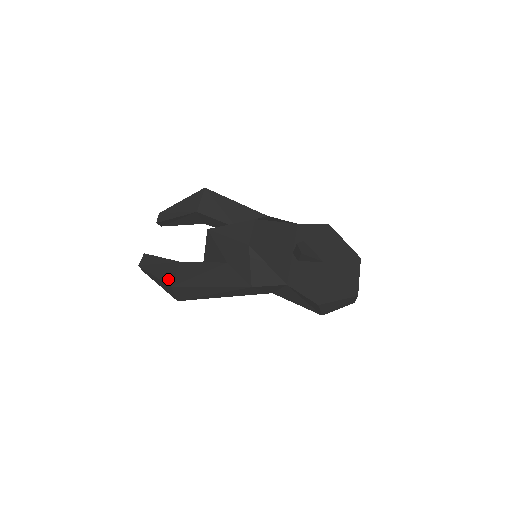
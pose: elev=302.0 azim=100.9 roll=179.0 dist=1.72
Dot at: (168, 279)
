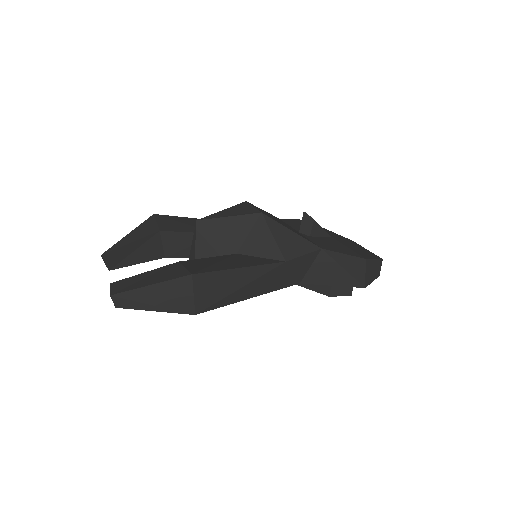
Dot at: (178, 274)
